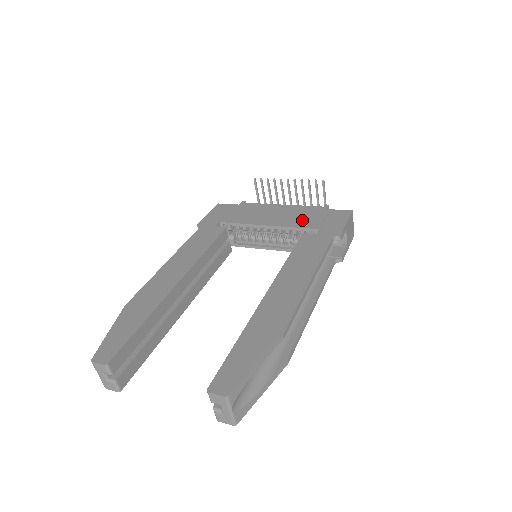
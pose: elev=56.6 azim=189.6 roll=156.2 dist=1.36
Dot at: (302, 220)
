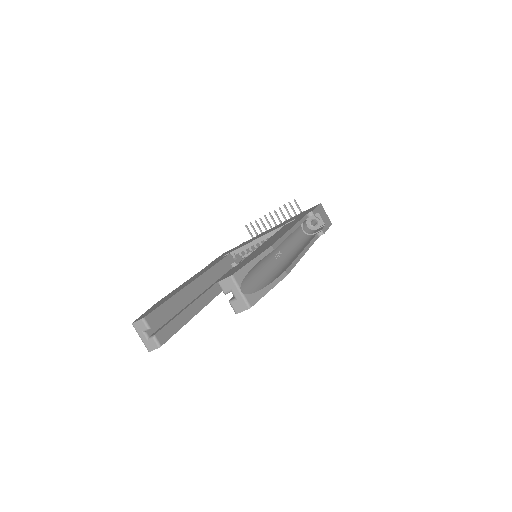
Dot at: occluded
